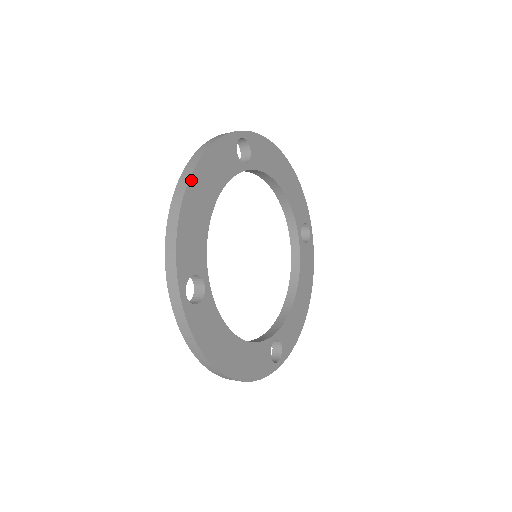
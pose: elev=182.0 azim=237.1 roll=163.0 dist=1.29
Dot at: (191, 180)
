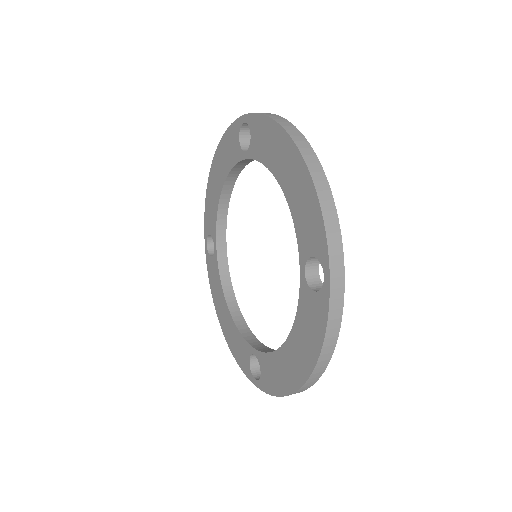
Dot at: (309, 148)
